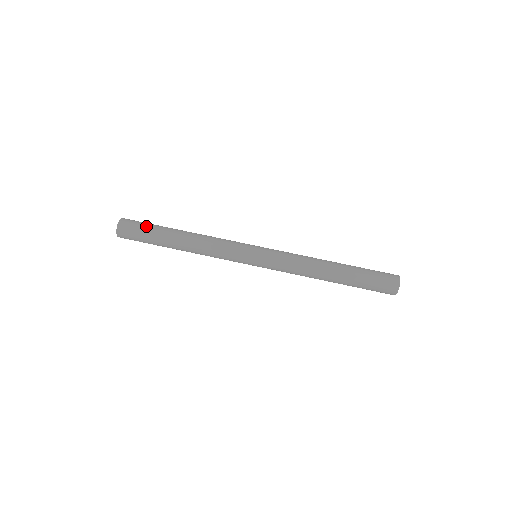
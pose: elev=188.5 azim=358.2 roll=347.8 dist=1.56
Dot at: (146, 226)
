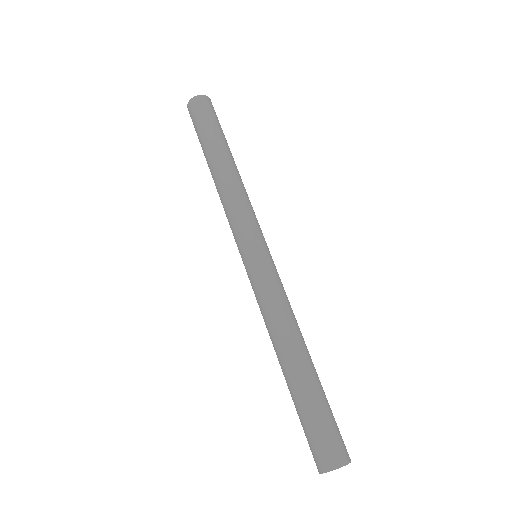
Dot at: (202, 125)
